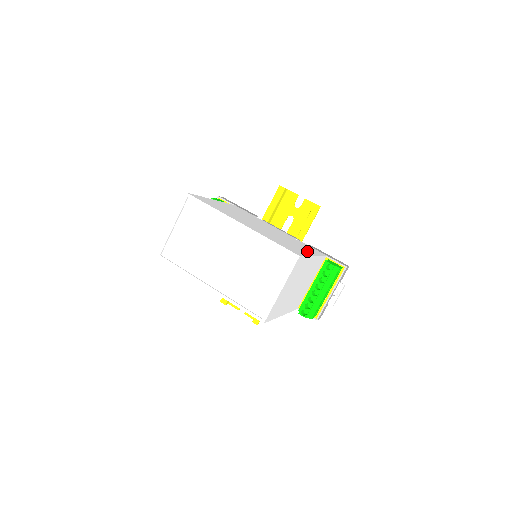
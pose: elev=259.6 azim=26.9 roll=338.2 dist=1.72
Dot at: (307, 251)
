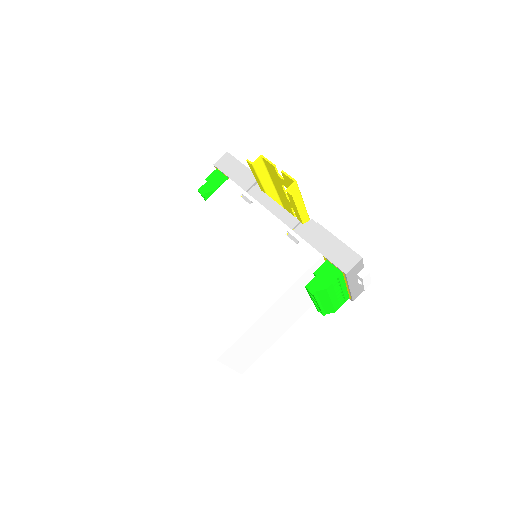
Dot at: (263, 299)
